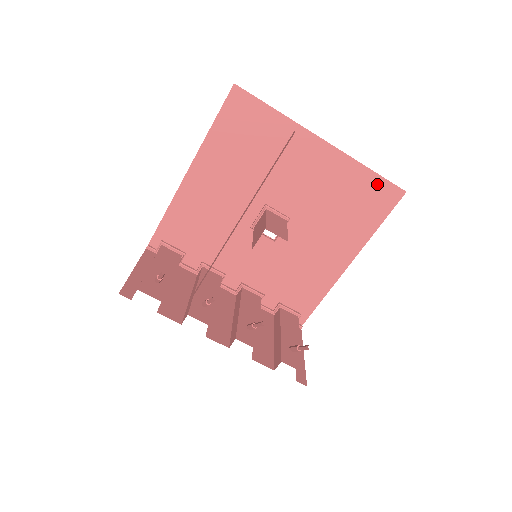
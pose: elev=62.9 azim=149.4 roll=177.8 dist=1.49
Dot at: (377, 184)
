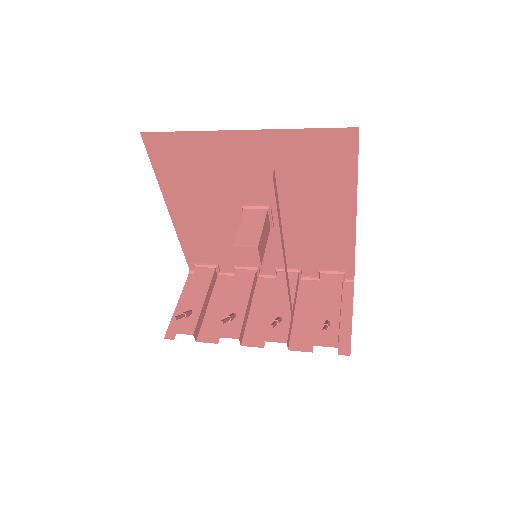
Dot at: (323, 137)
